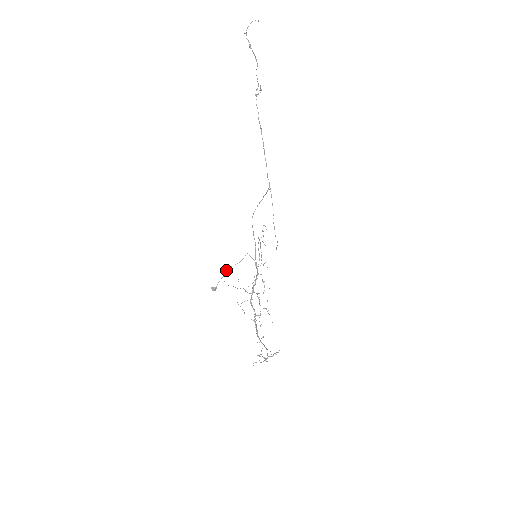
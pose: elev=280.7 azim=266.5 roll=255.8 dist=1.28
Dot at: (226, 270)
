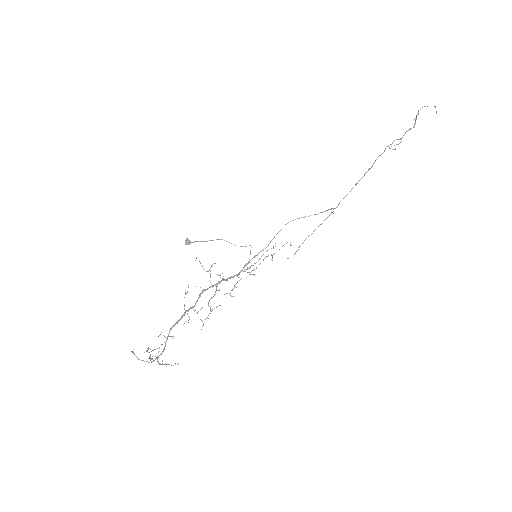
Dot at: (217, 239)
